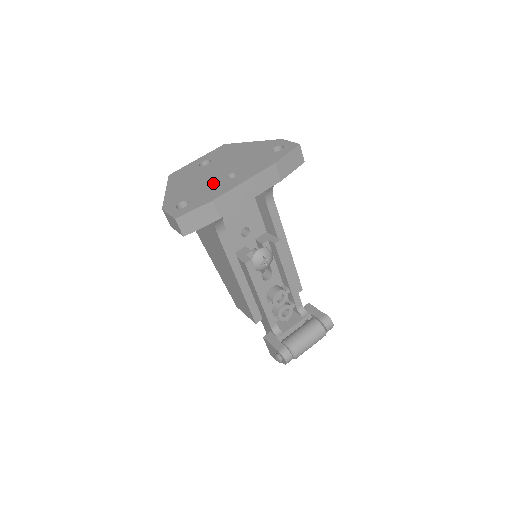
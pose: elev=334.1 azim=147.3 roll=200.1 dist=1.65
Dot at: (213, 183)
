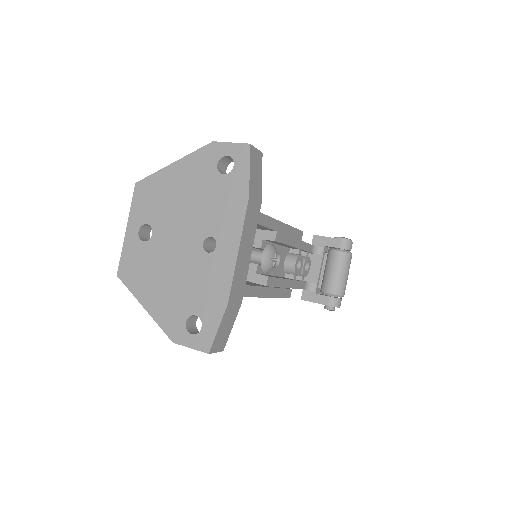
Dot at: (197, 270)
